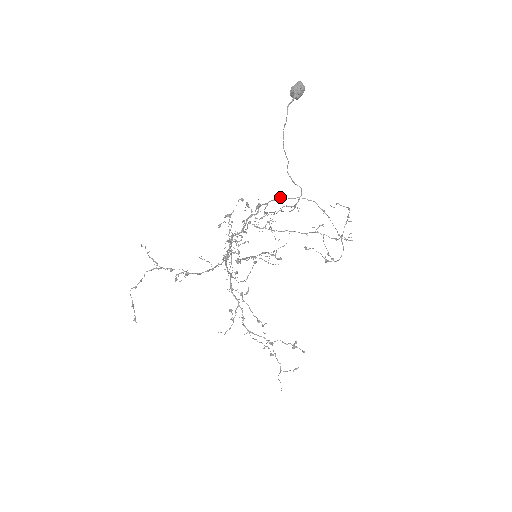
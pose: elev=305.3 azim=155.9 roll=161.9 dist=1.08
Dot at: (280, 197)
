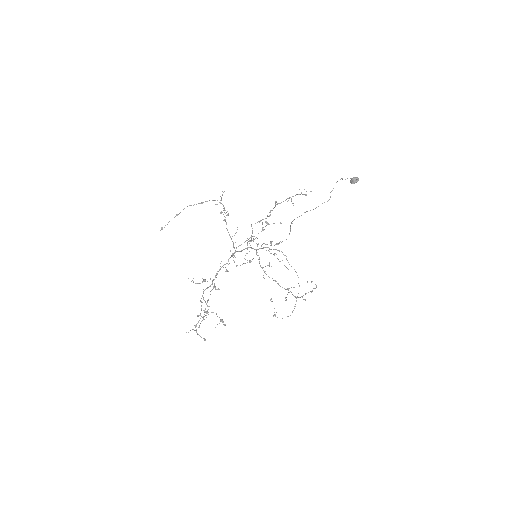
Dot at: occluded
